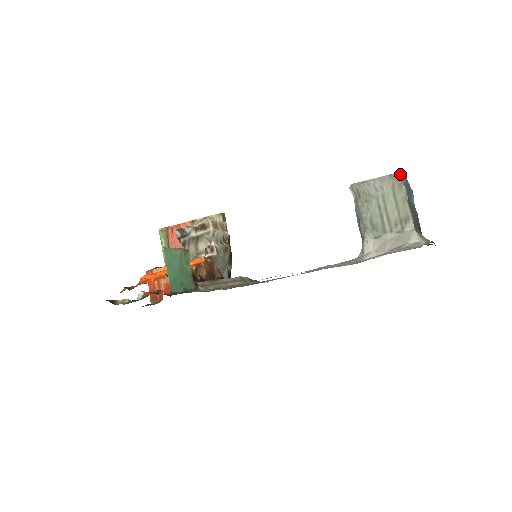
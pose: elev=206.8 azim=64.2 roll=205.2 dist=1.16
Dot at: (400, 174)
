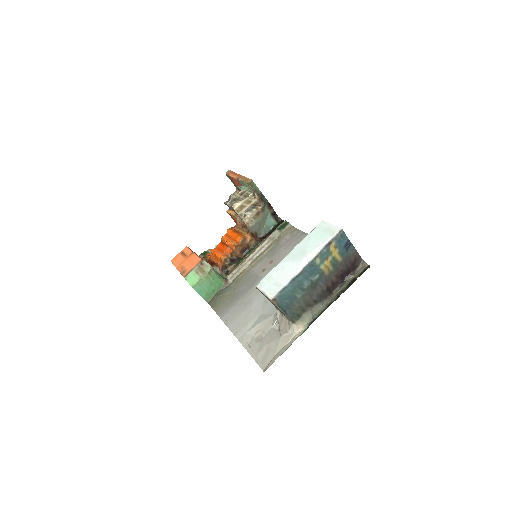
Dot at: (271, 301)
